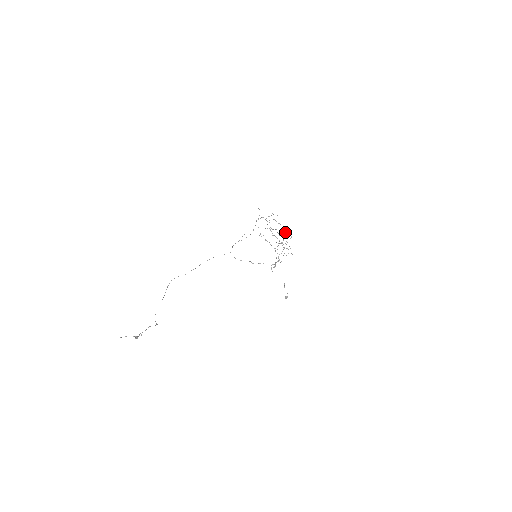
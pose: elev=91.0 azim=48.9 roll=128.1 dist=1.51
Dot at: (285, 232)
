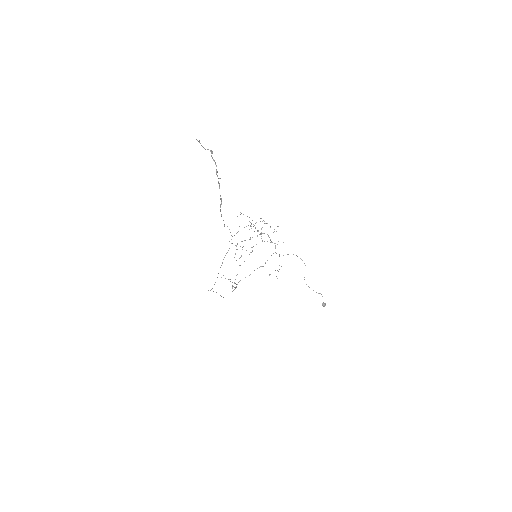
Dot at: occluded
